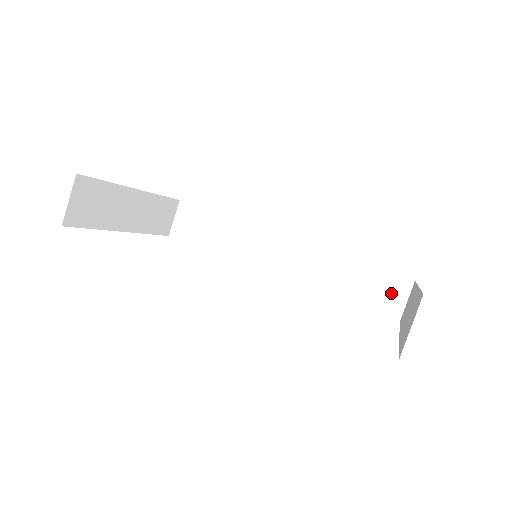
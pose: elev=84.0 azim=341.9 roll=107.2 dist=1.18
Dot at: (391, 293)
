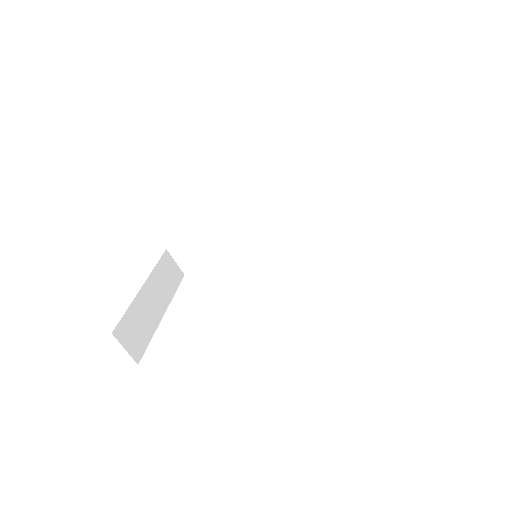
Dot at: (357, 178)
